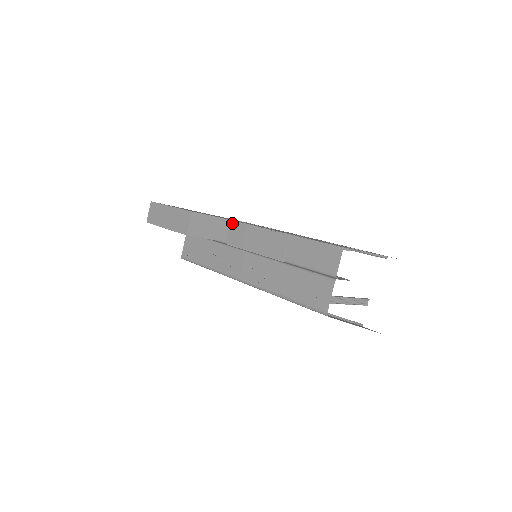
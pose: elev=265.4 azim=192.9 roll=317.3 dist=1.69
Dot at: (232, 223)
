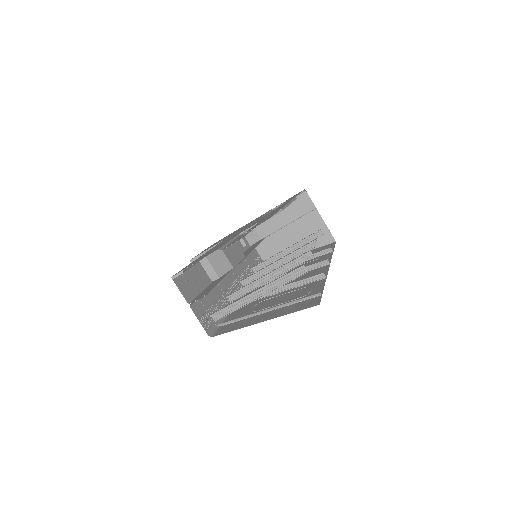
Dot at: occluded
